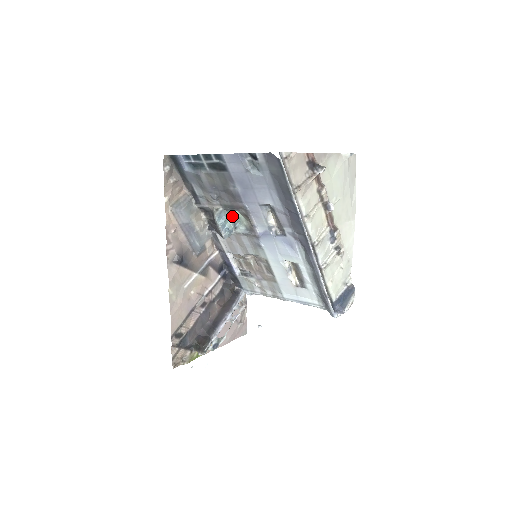
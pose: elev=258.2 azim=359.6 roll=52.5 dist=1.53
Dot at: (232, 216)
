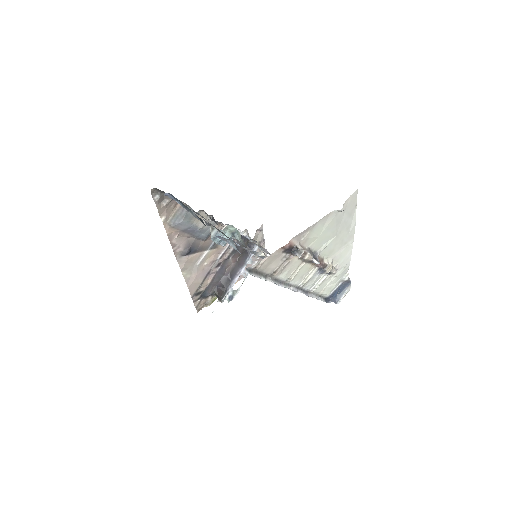
Dot at: (229, 228)
